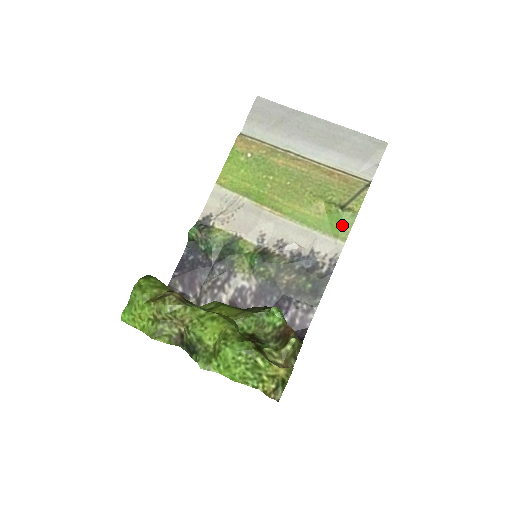
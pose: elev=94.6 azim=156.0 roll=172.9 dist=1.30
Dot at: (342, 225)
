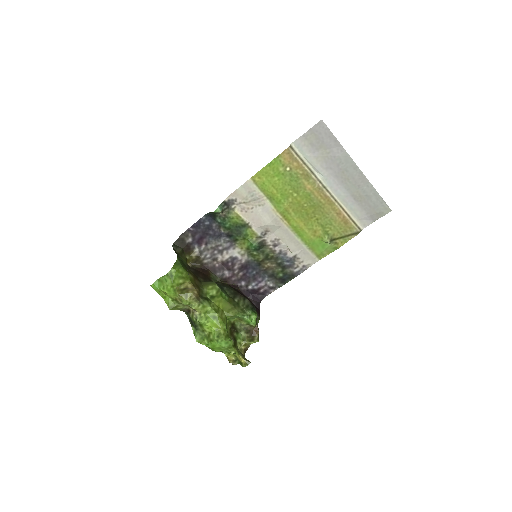
Dot at: (324, 250)
